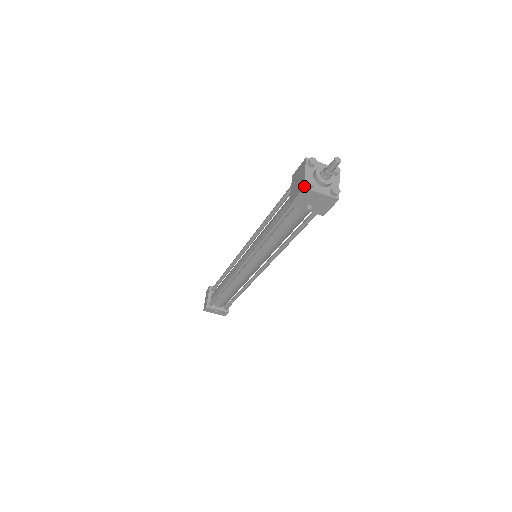
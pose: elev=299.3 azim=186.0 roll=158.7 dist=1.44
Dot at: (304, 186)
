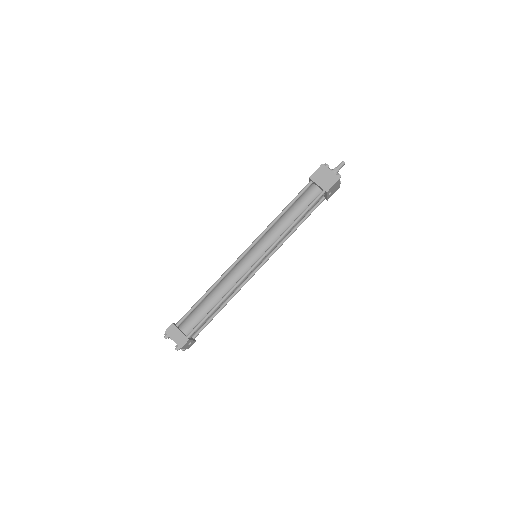
Dot at: (340, 177)
